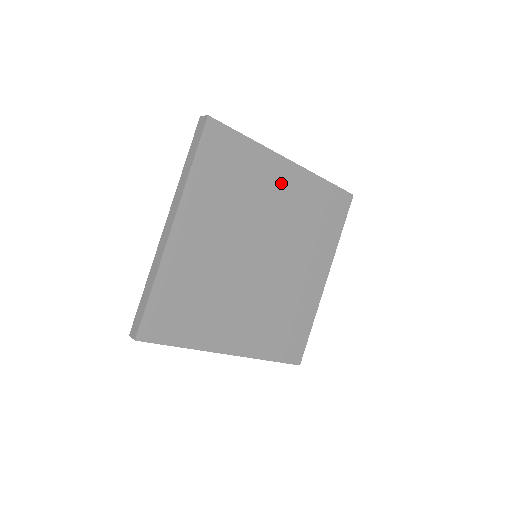
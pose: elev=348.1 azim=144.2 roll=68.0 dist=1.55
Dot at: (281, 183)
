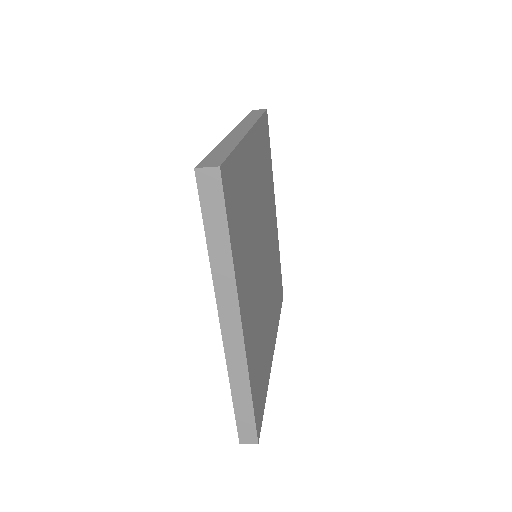
Dot at: (253, 164)
